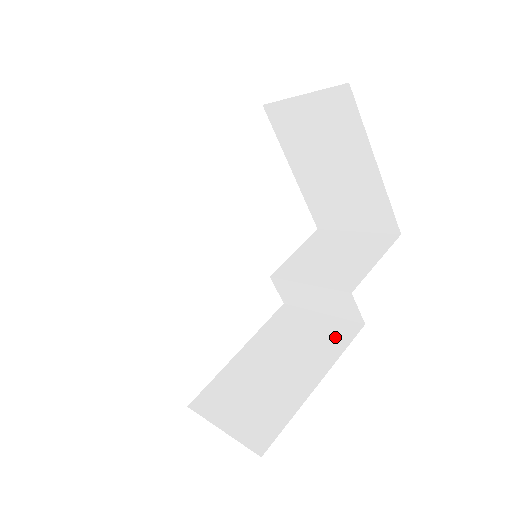
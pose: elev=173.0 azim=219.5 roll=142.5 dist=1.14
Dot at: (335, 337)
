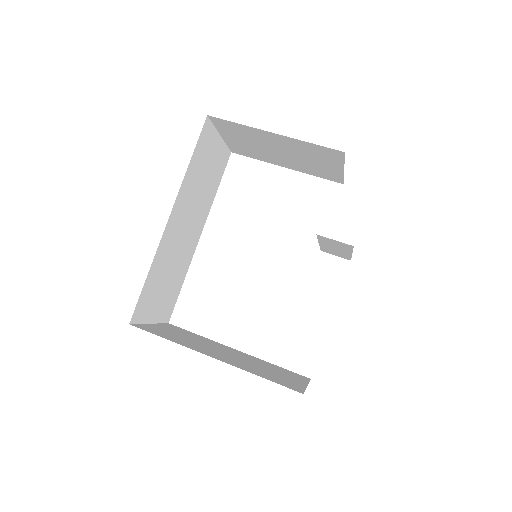
Dot at: occluded
